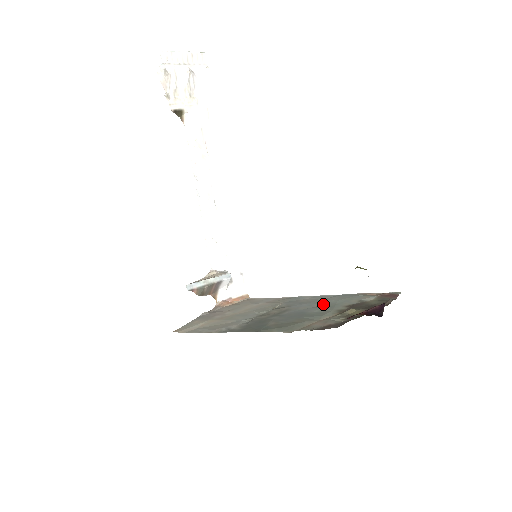
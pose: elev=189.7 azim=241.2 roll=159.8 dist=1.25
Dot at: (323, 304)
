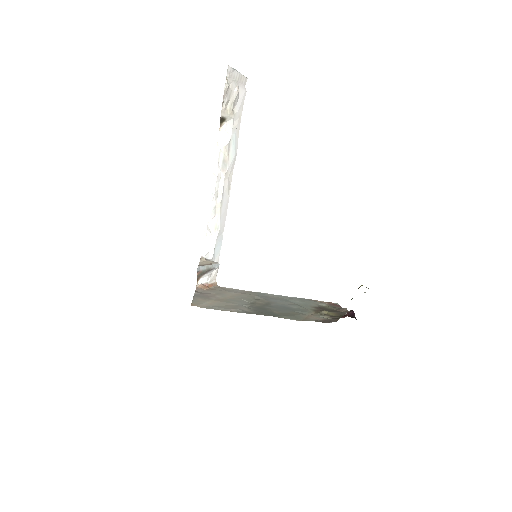
Dot at: (293, 303)
